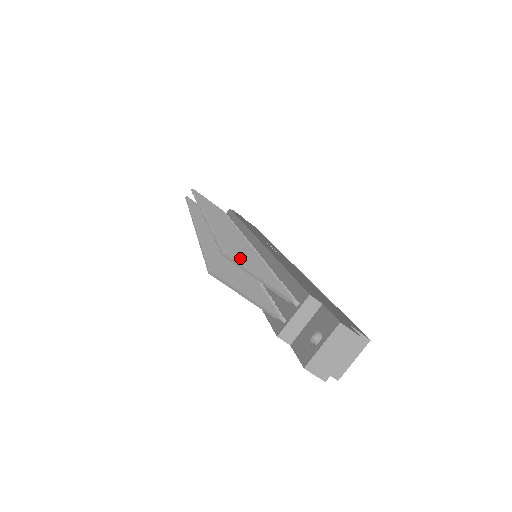
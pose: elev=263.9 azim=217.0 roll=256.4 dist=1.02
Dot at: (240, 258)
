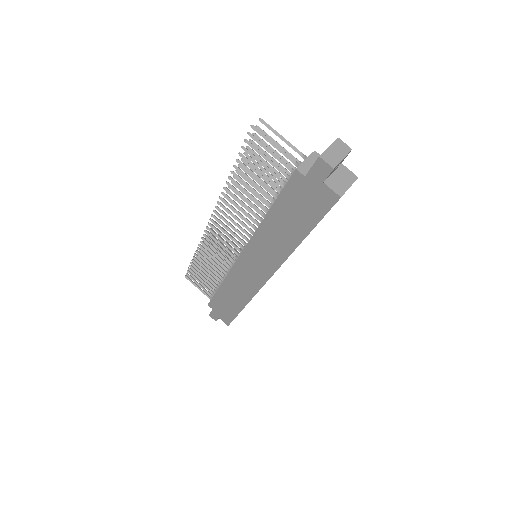
Dot at: (268, 135)
